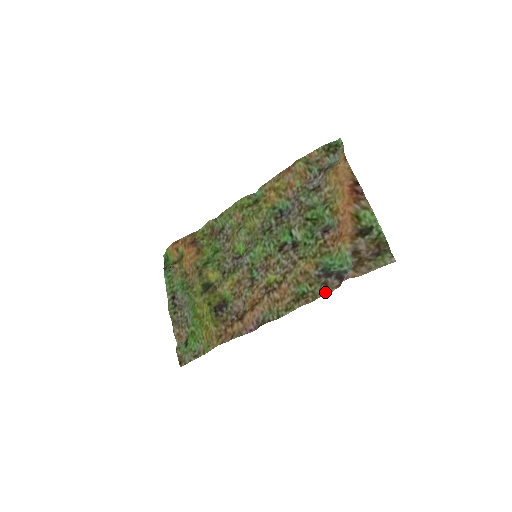
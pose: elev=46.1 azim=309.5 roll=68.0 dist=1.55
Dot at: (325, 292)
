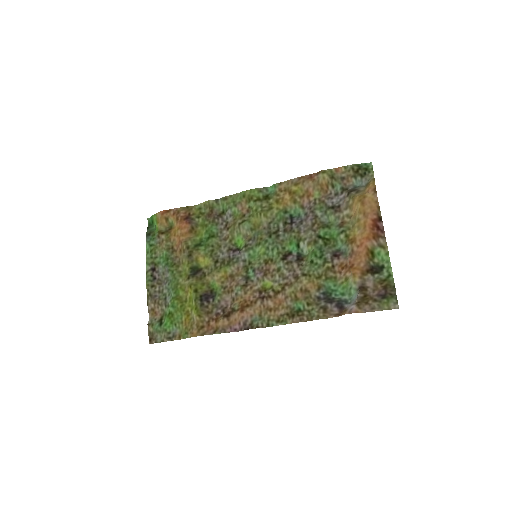
Dot at: (323, 317)
